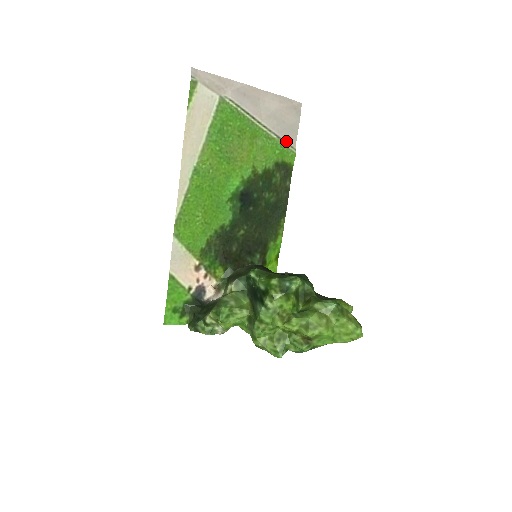
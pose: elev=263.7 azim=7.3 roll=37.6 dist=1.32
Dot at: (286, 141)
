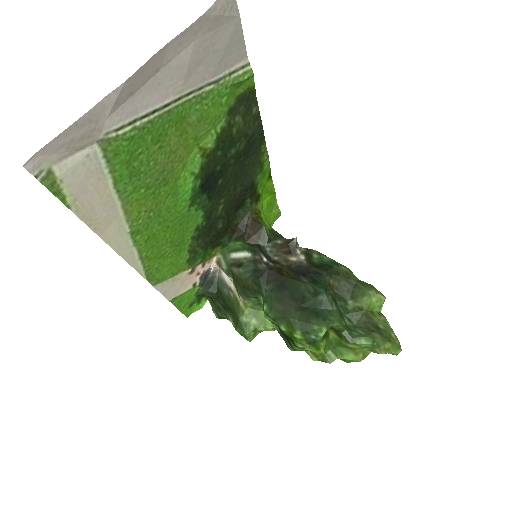
Dot at: (230, 70)
